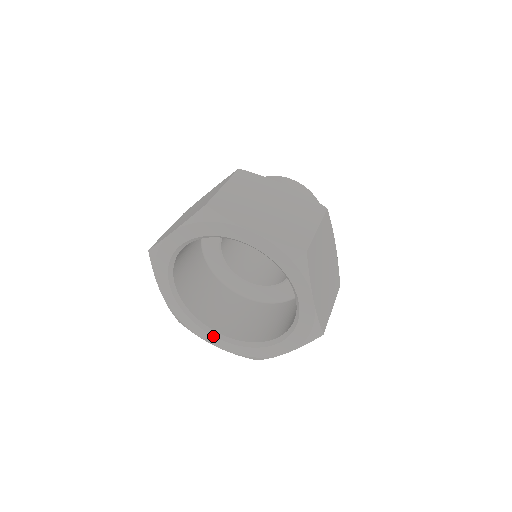
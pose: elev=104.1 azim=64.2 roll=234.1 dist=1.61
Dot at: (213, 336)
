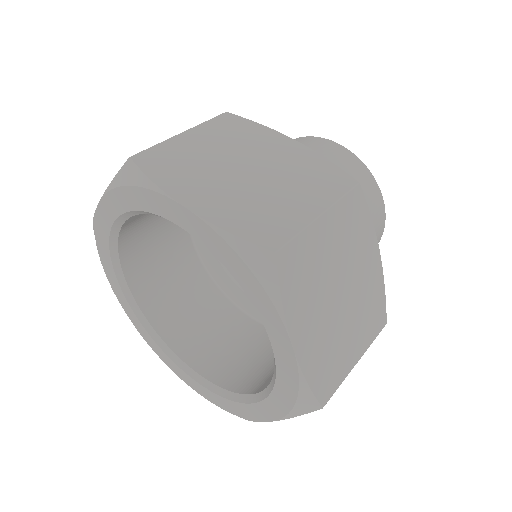
Dot at: (121, 290)
